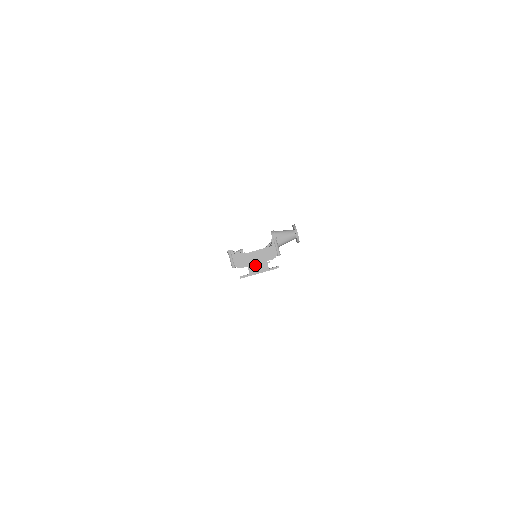
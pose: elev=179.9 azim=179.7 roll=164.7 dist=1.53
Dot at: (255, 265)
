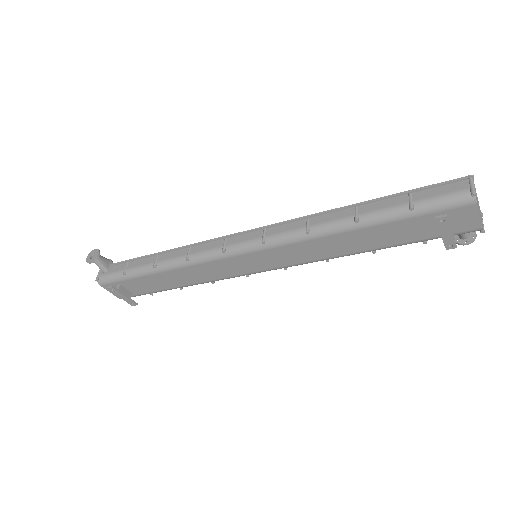
Dot at: occluded
